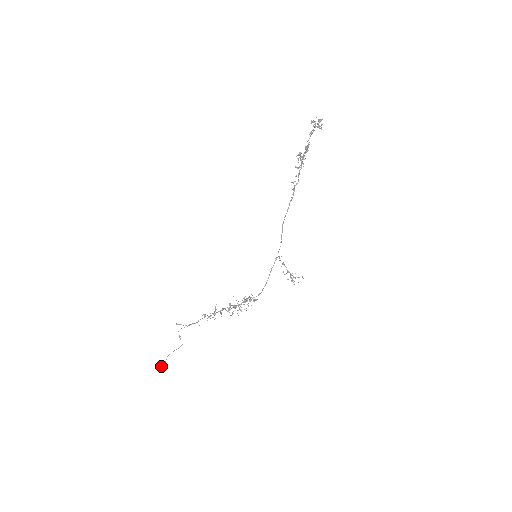
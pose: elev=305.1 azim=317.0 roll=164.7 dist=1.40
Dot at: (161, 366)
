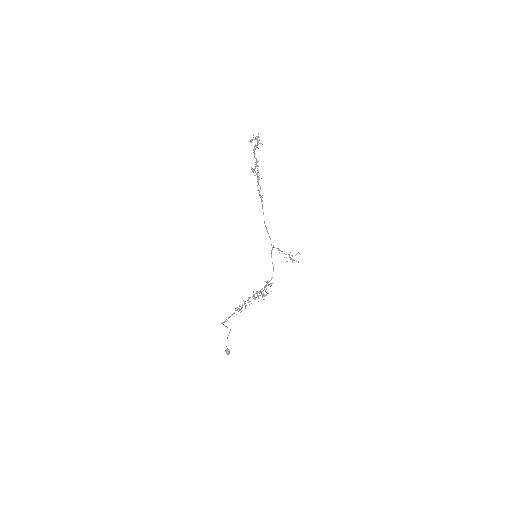
Dot at: (226, 353)
